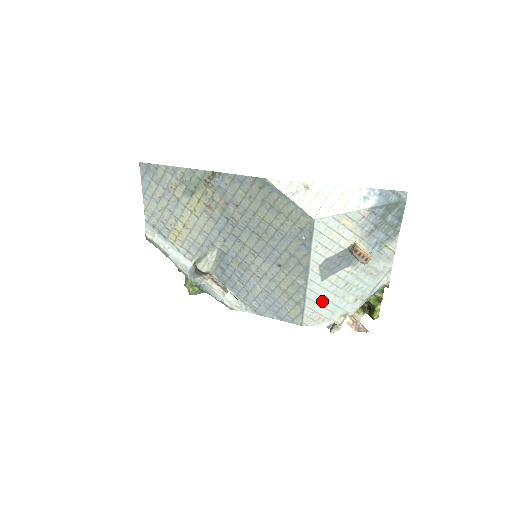
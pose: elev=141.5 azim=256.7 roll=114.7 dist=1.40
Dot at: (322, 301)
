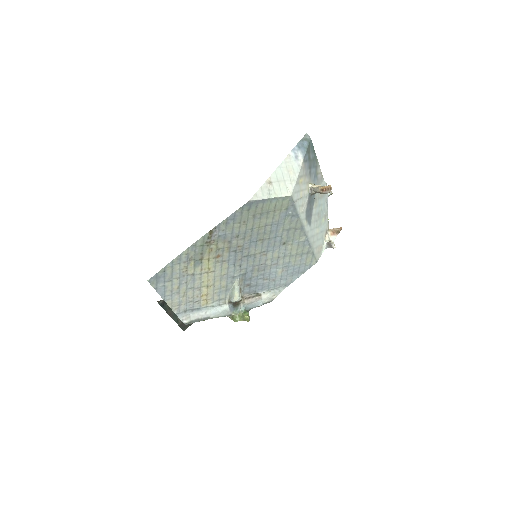
Dot at: (316, 237)
